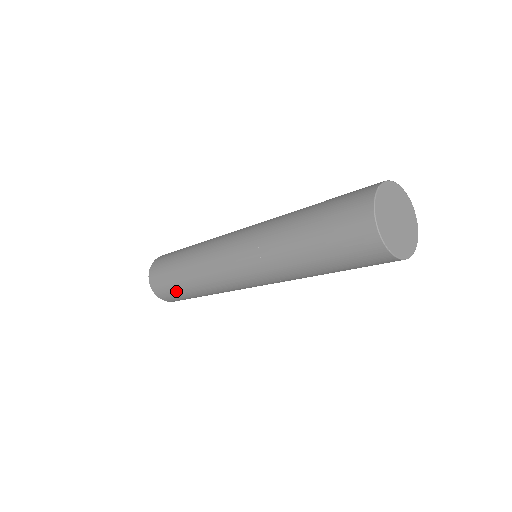
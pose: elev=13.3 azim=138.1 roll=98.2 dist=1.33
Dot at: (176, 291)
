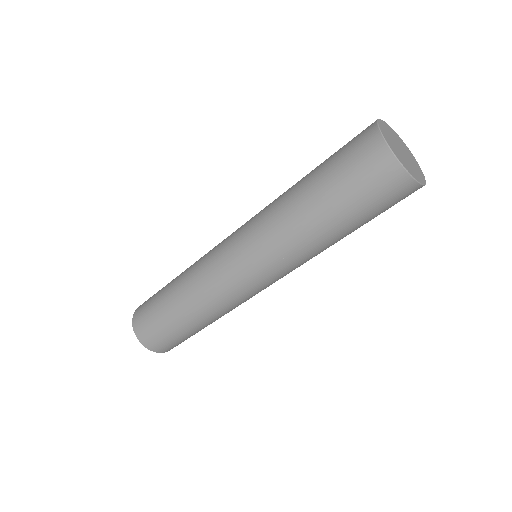
Dot at: (166, 326)
